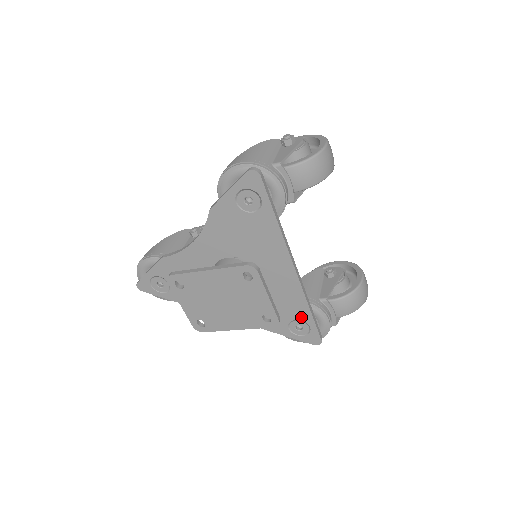
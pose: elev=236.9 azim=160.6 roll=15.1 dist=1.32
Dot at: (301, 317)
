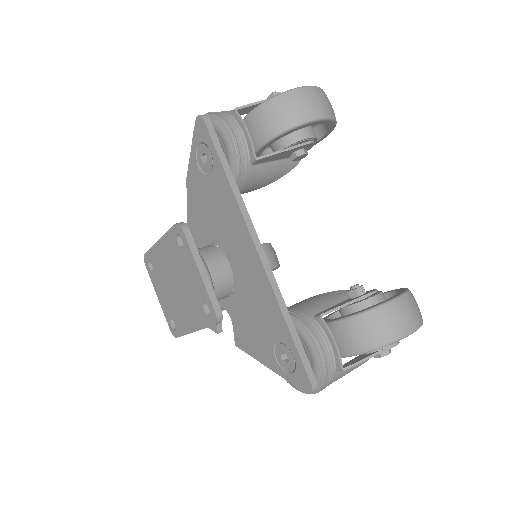
Dot at: (281, 337)
